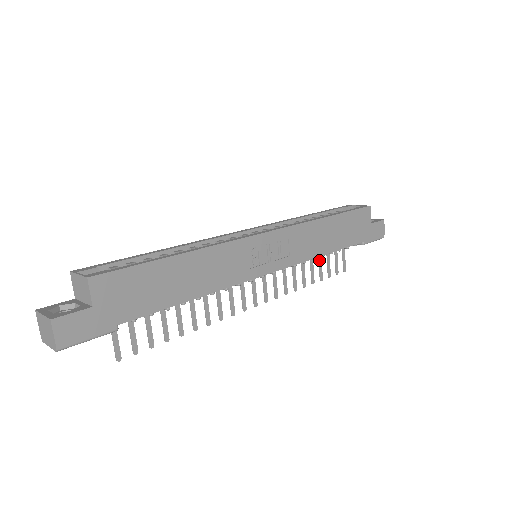
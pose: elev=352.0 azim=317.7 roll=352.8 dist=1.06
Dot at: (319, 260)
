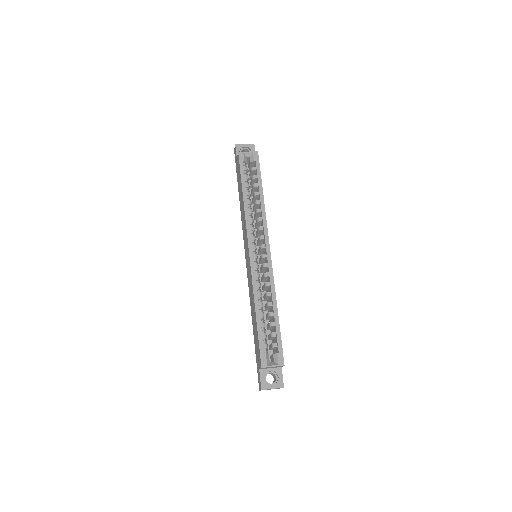
Dot at: occluded
